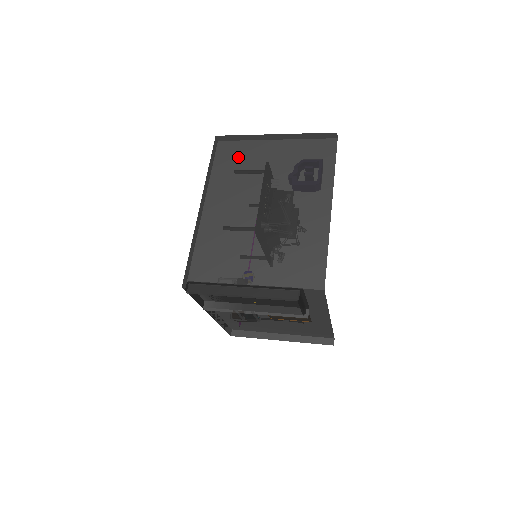
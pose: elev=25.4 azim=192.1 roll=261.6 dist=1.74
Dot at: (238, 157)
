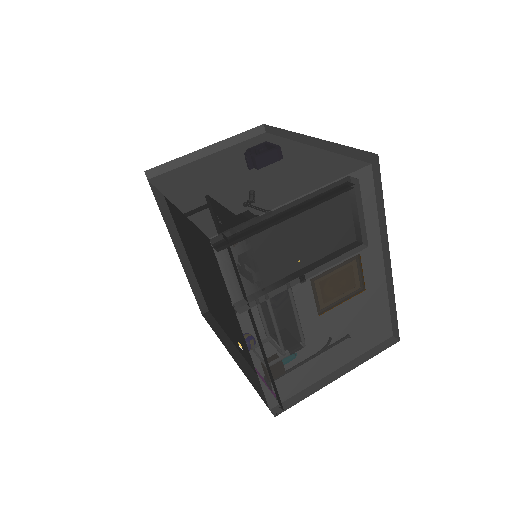
Dot at: (180, 174)
